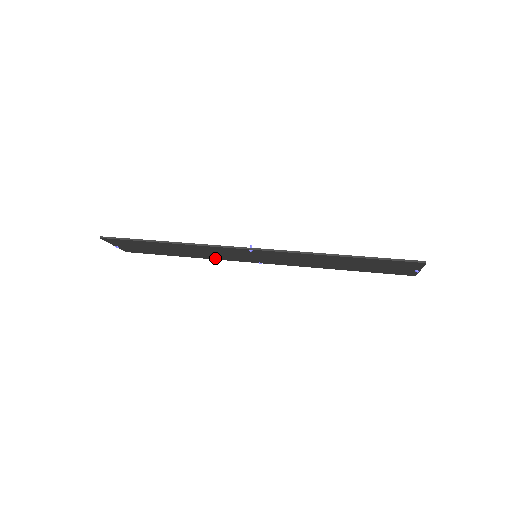
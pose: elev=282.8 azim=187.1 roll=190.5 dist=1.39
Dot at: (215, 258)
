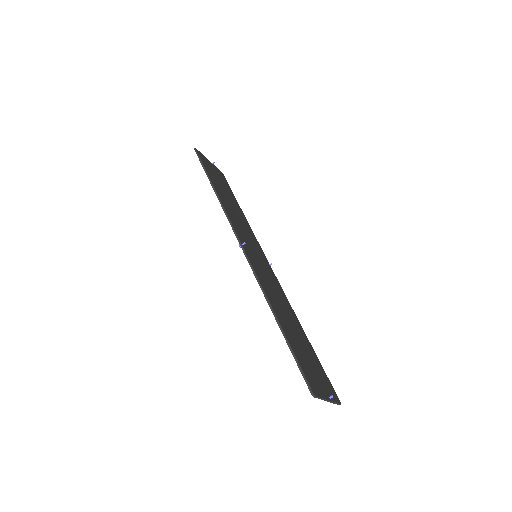
Dot at: occluded
